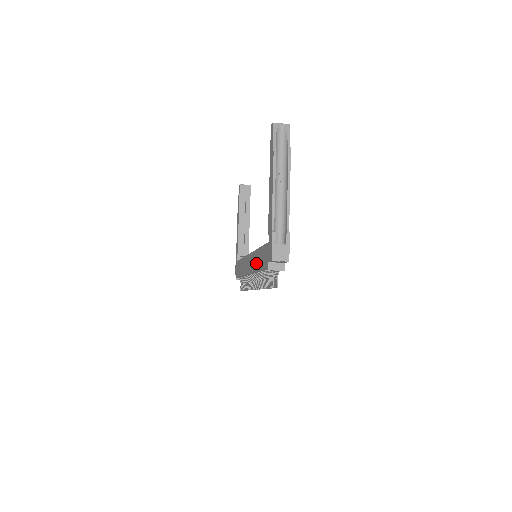
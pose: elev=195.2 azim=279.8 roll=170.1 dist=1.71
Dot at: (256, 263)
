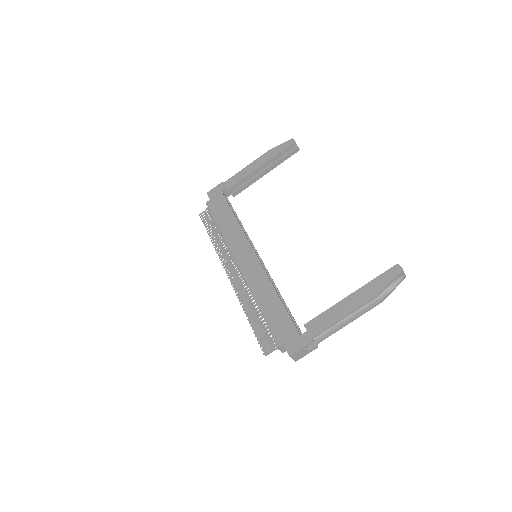
Dot at: (261, 293)
